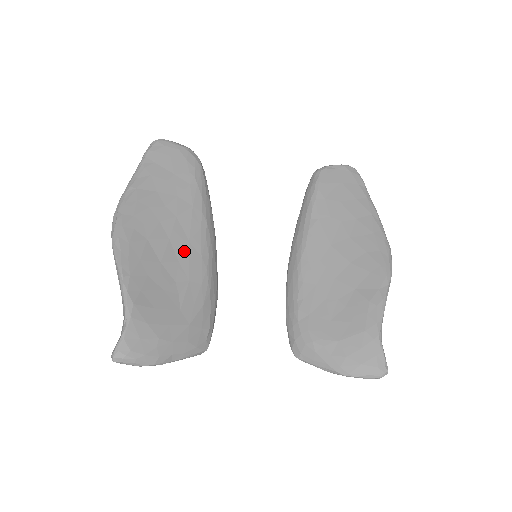
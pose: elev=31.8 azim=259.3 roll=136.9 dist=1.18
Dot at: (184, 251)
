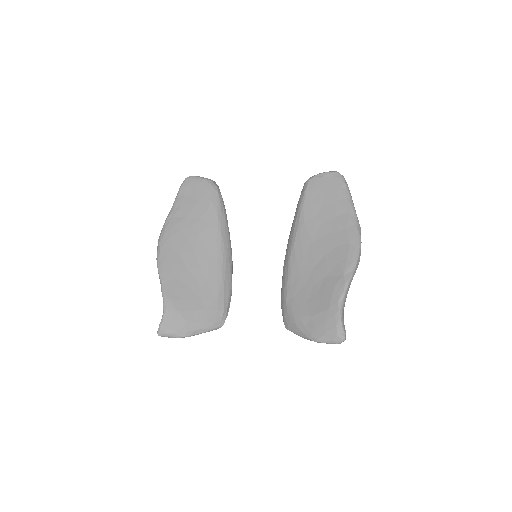
Dot at: (204, 258)
